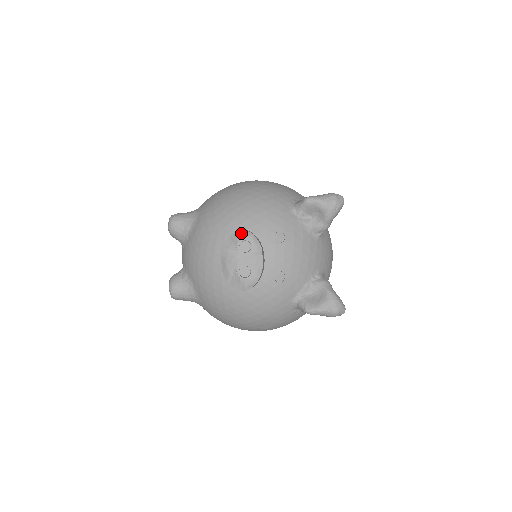
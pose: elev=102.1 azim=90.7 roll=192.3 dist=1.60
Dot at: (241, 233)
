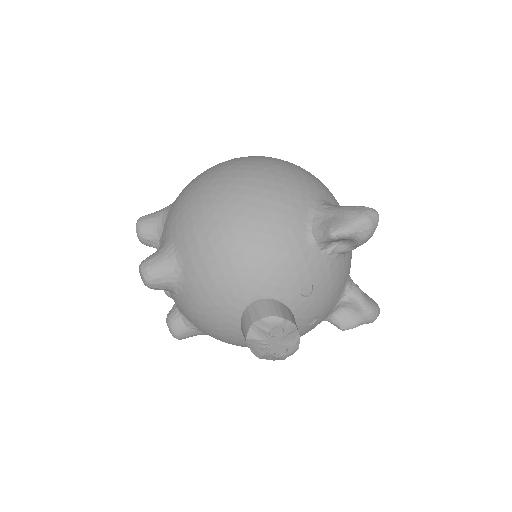
Dot at: (268, 322)
